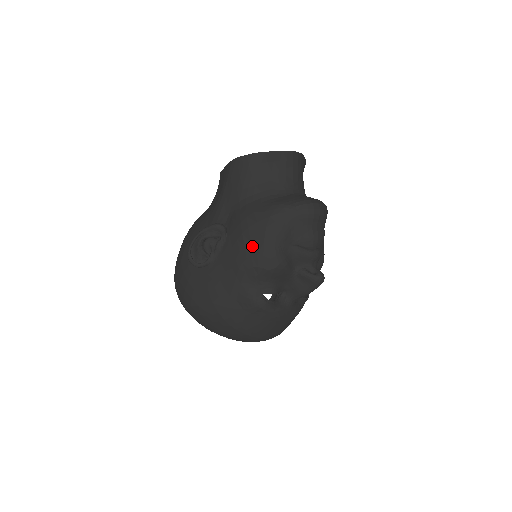
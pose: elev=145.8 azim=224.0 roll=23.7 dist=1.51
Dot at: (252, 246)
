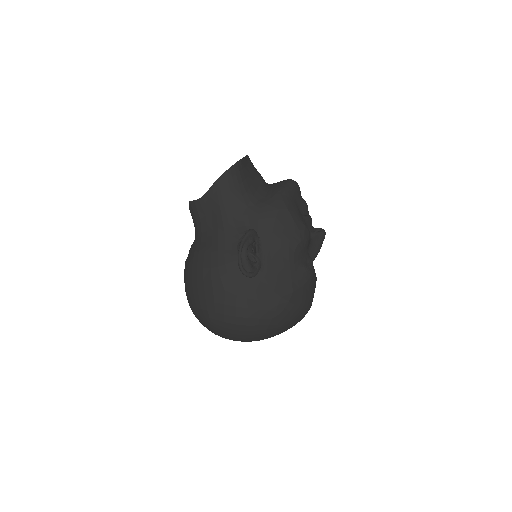
Dot at: (288, 229)
